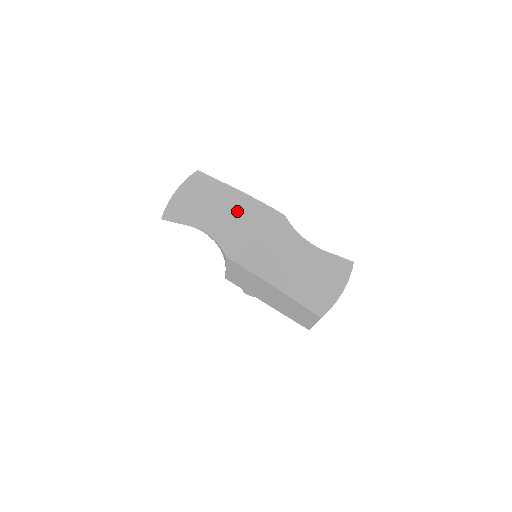
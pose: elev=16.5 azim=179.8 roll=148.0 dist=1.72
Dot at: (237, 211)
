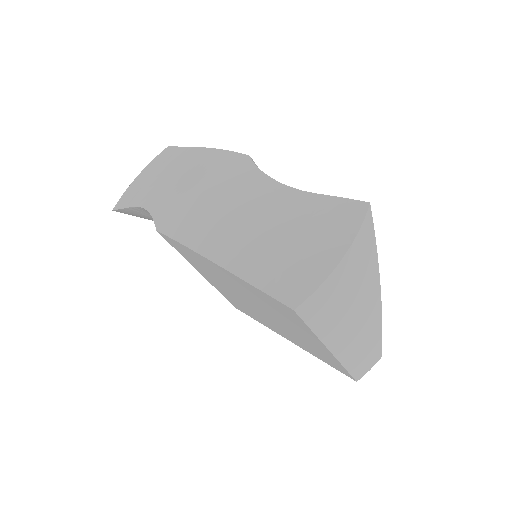
Dot at: (186, 169)
